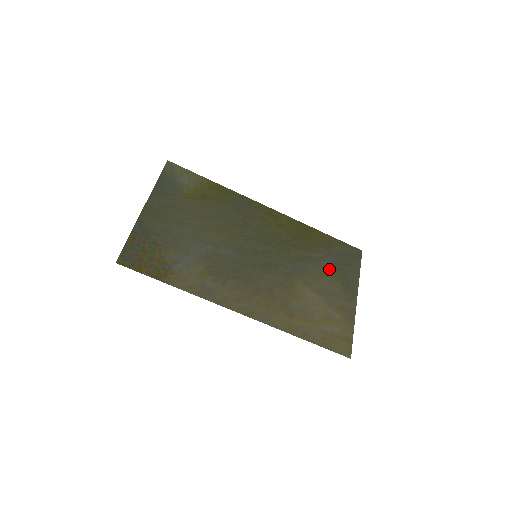
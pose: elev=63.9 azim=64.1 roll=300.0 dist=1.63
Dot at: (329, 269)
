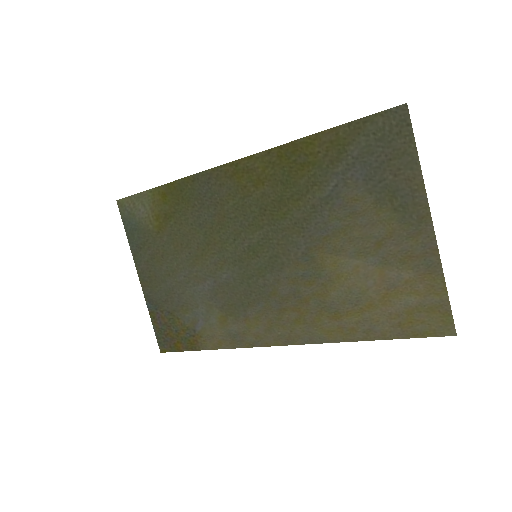
Dot at: (359, 198)
